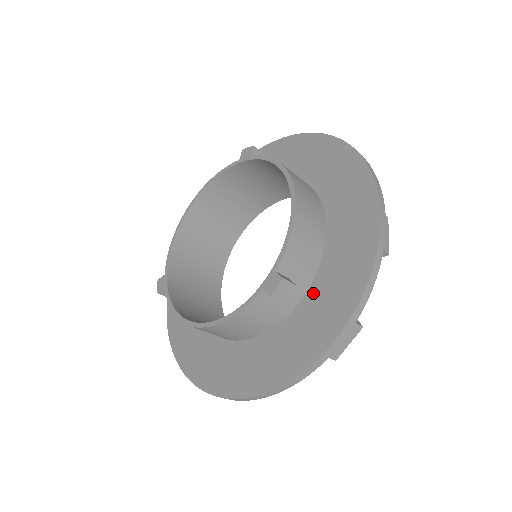
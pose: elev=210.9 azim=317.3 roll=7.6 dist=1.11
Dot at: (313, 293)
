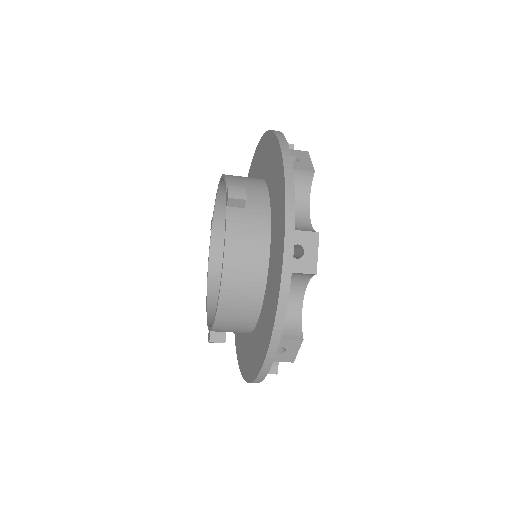
Dot at: (249, 340)
